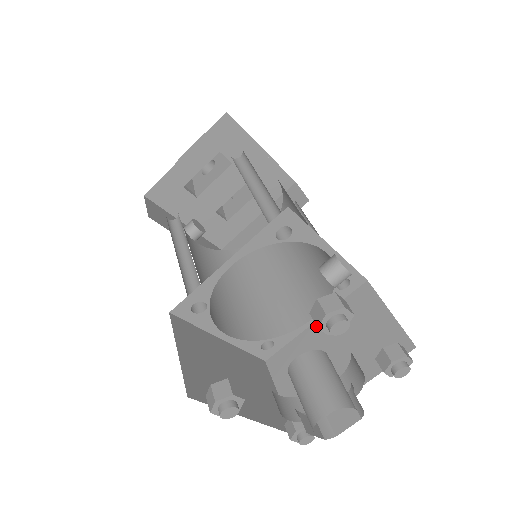
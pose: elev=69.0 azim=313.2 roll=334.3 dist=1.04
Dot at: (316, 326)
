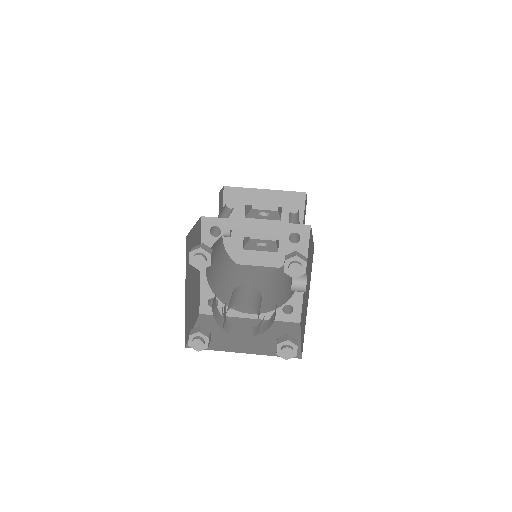
Dot at: (249, 320)
